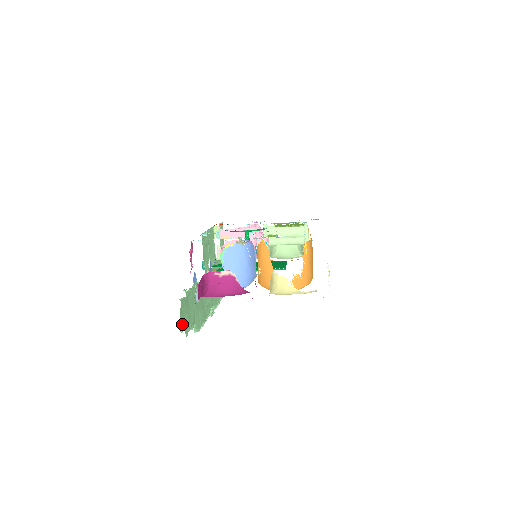
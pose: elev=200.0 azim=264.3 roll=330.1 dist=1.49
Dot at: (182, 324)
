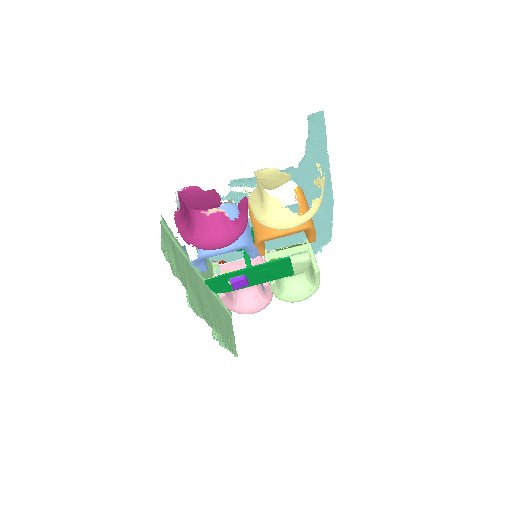
Dot at: (165, 251)
